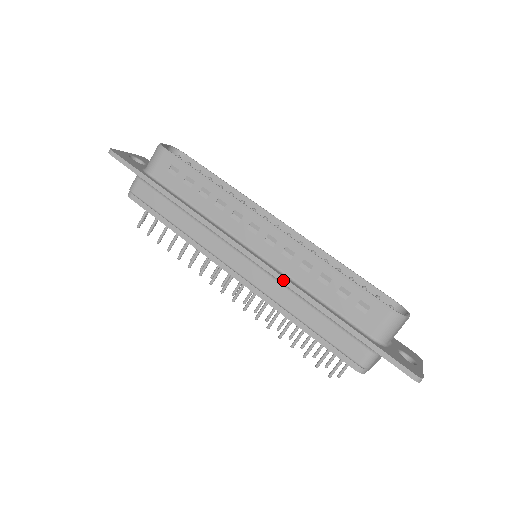
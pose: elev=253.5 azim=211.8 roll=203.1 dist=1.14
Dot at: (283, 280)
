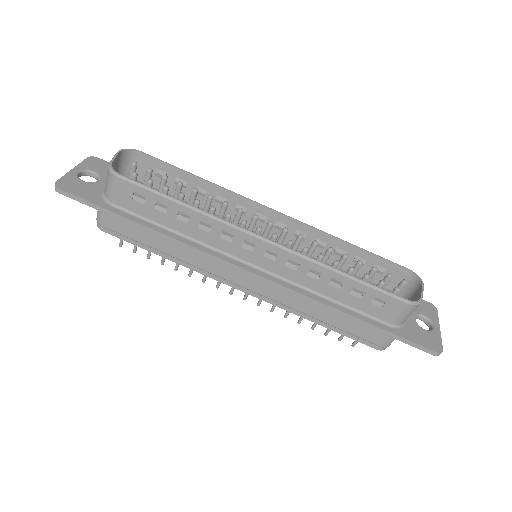
Dot at: (293, 293)
